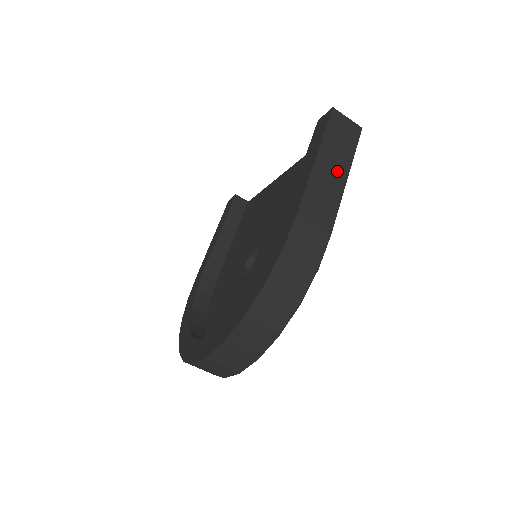
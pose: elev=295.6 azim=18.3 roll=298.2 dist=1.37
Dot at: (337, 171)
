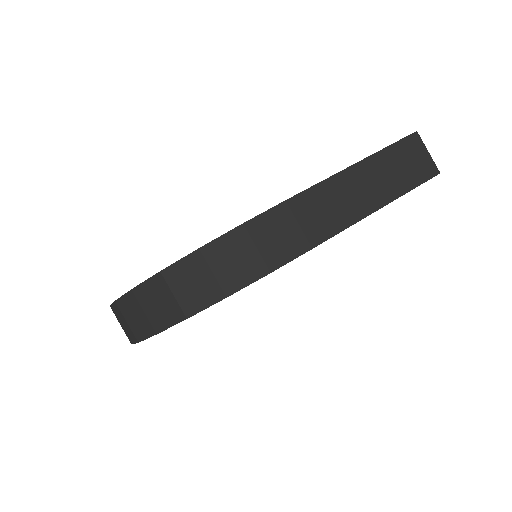
Dot at: (373, 193)
